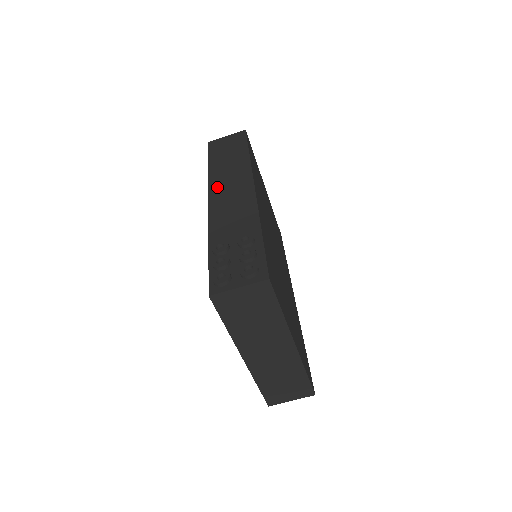
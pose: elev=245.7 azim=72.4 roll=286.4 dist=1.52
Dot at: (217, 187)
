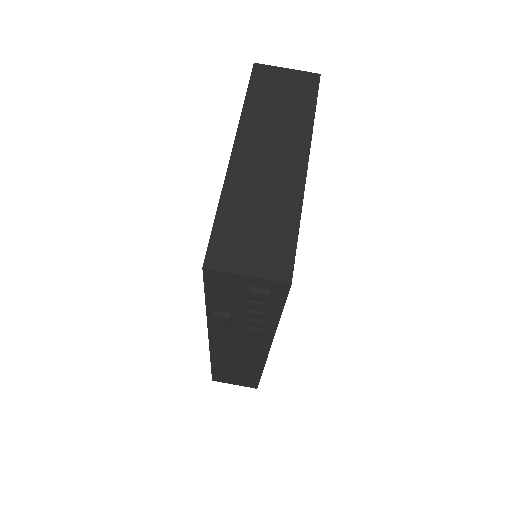
Dot at: occluded
